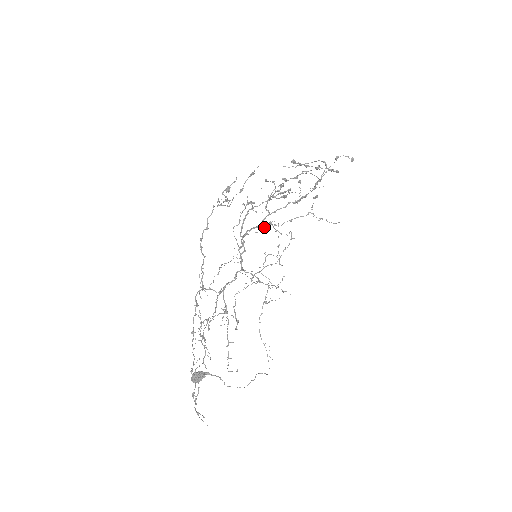
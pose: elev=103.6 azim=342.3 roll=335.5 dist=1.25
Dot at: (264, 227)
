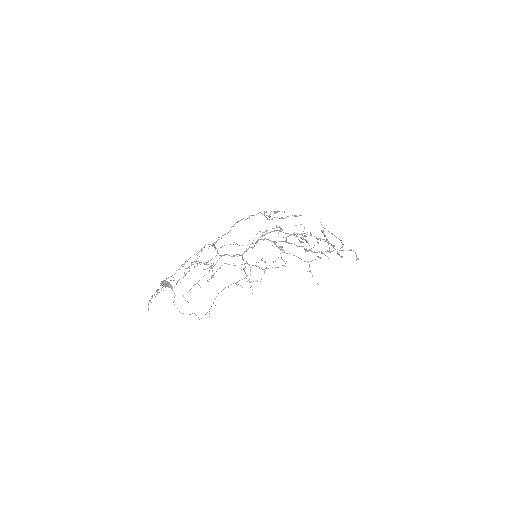
Dot at: (276, 245)
